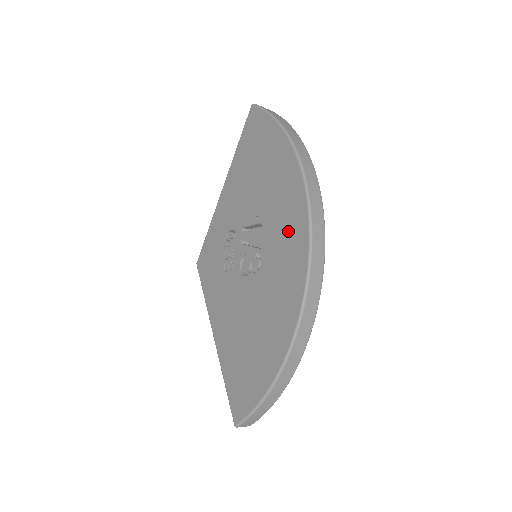
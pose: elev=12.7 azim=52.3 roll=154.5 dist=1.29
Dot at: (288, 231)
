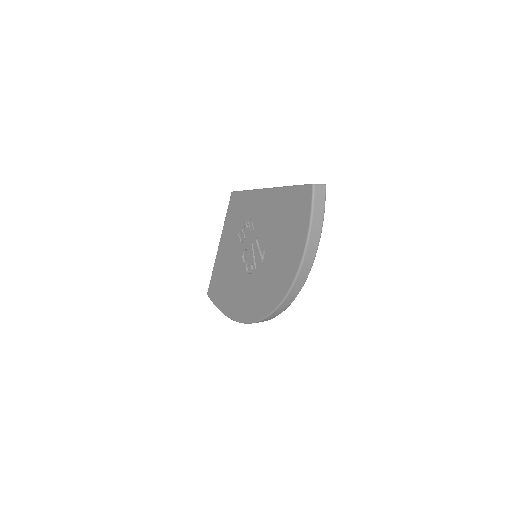
Dot at: (267, 292)
